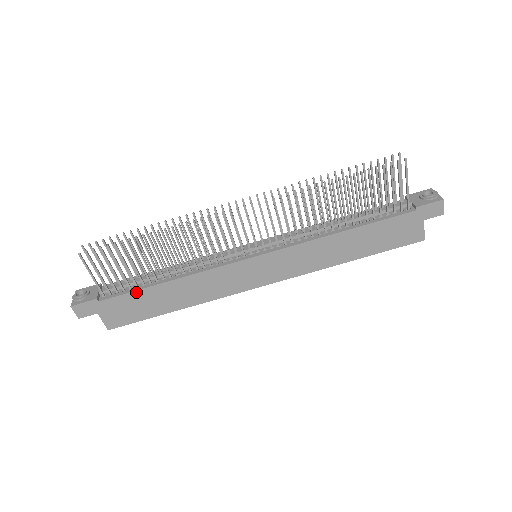
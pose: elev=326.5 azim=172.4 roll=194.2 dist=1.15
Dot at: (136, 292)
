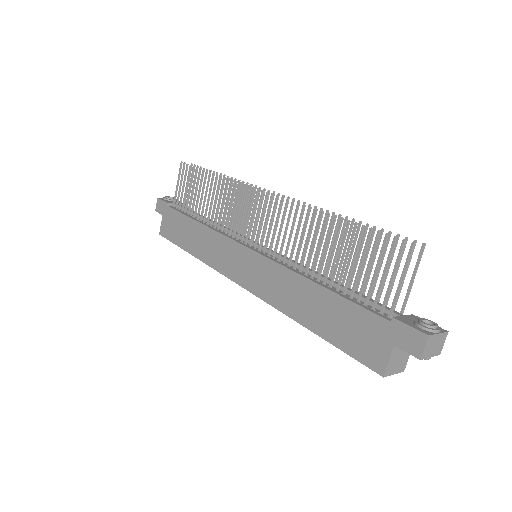
Dot at: (183, 215)
